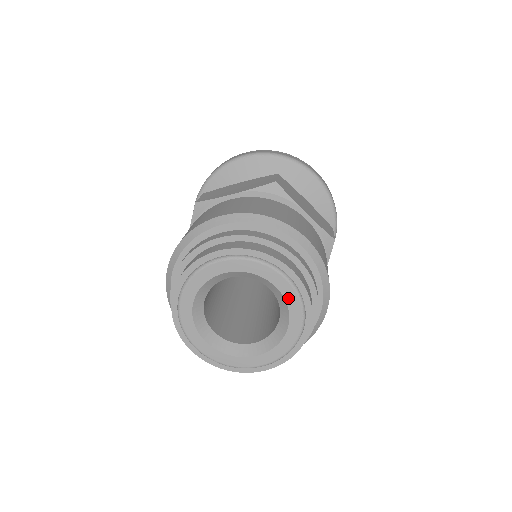
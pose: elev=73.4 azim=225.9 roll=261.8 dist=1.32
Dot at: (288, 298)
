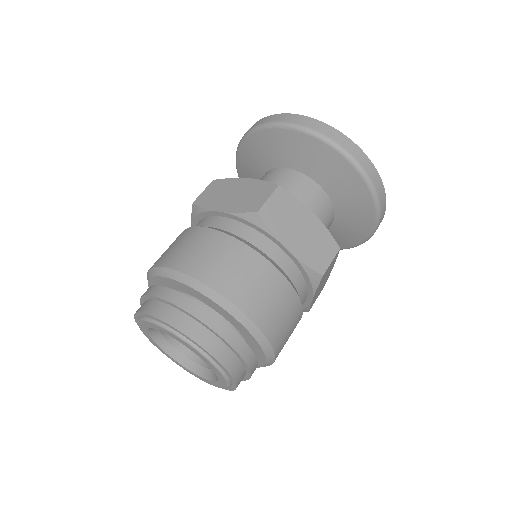
Dot at: (210, 366)
